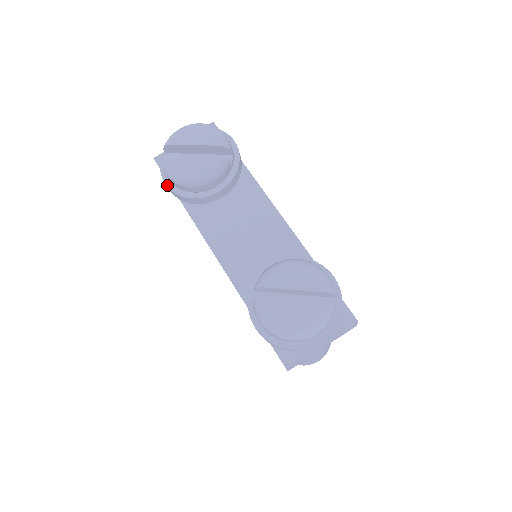
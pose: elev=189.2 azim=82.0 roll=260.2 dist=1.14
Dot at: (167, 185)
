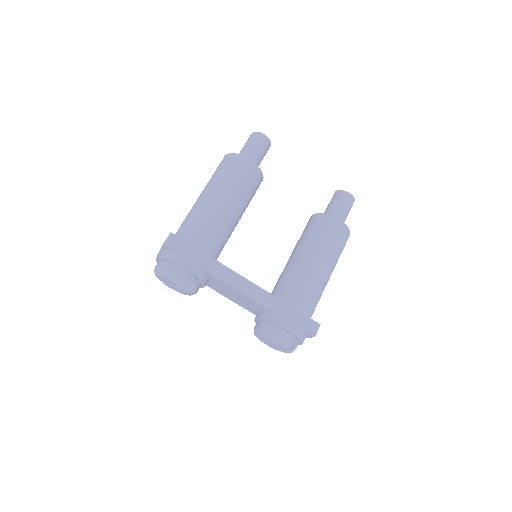
Dot at: occluded
